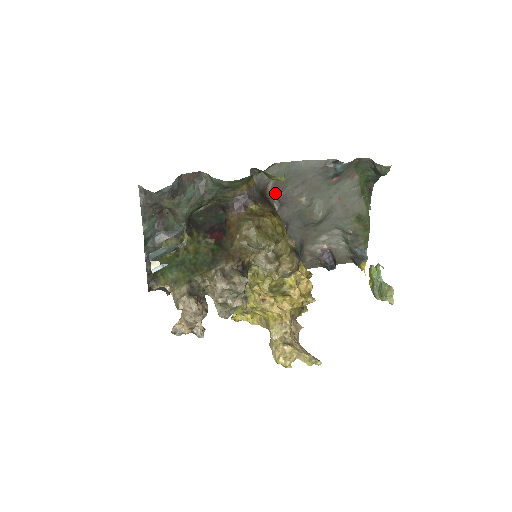
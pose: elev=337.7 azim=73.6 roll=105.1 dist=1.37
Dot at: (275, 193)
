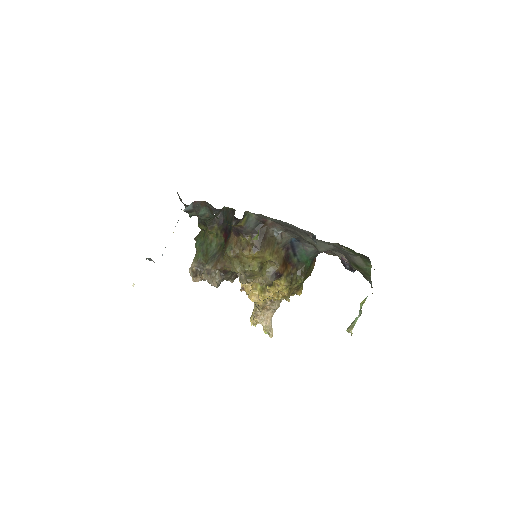
Dot at: (276, 225)
